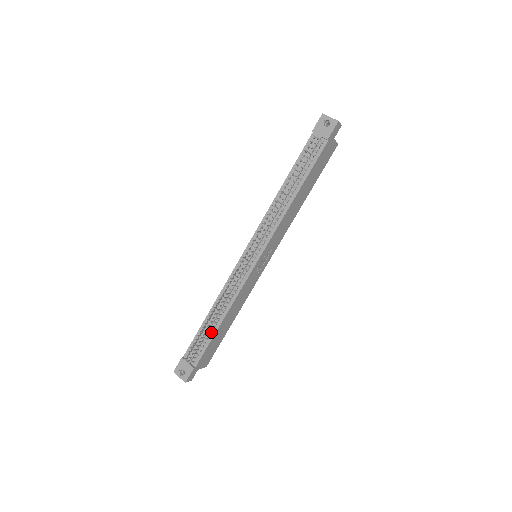
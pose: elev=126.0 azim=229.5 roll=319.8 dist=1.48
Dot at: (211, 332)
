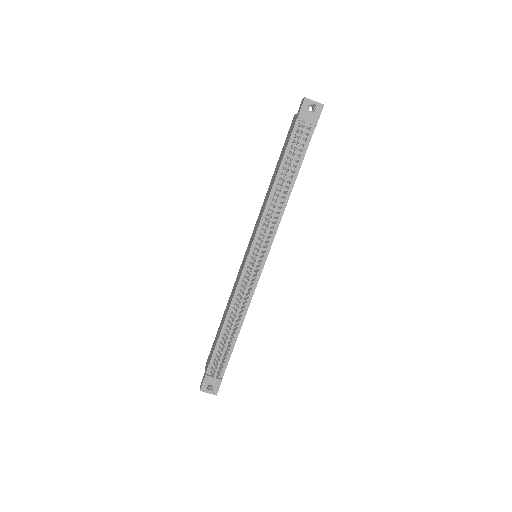
Dot at: (231, 342)
